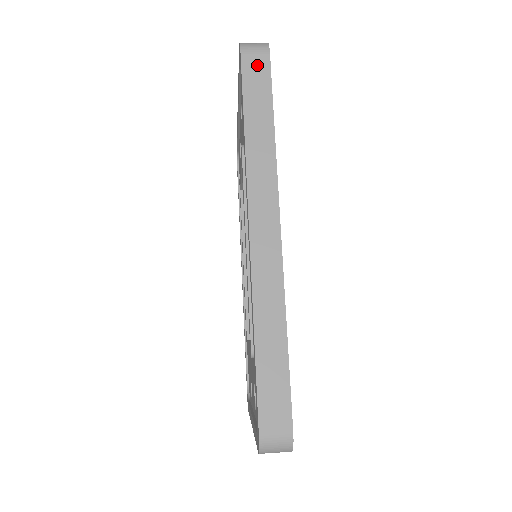
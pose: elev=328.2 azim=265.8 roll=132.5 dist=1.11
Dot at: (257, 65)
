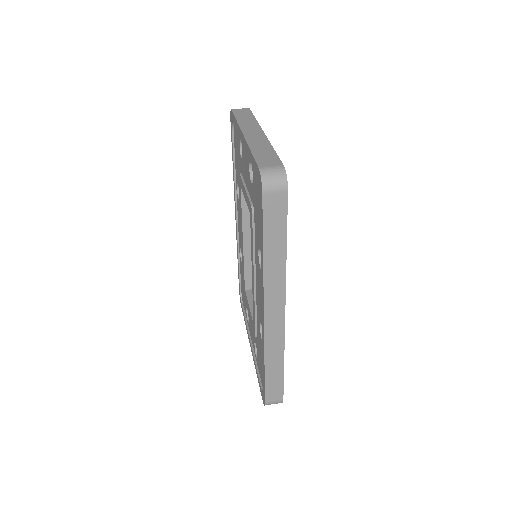
Dot at: (276, 203)
